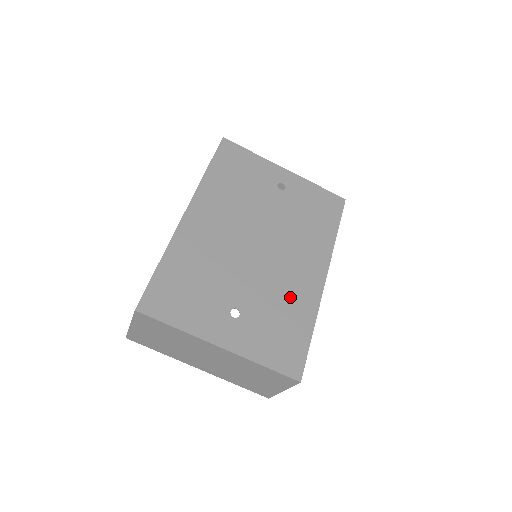
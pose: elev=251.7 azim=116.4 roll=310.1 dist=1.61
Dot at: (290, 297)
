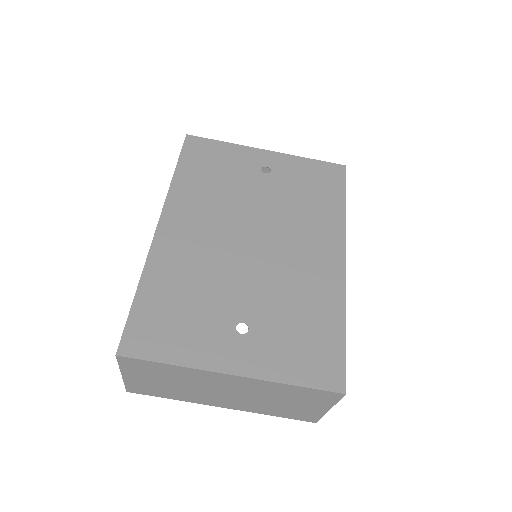
Dot at: (307, 292)
